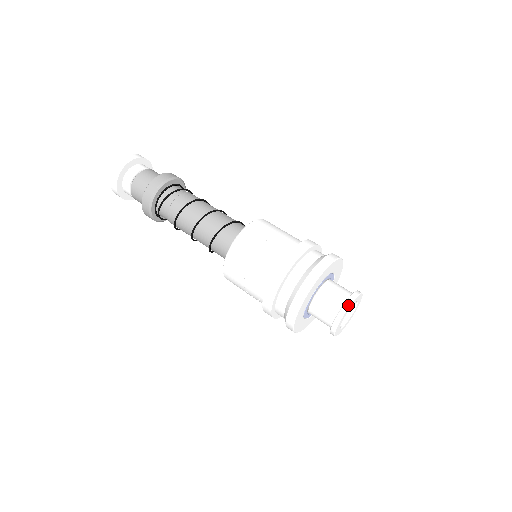
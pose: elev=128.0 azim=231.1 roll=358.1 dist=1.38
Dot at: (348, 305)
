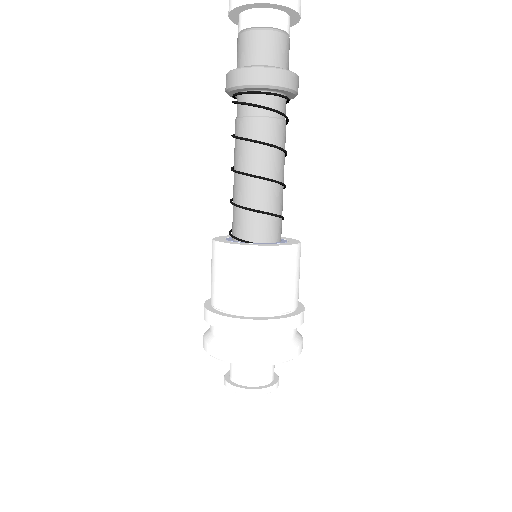
Dot at: (244, 393)
